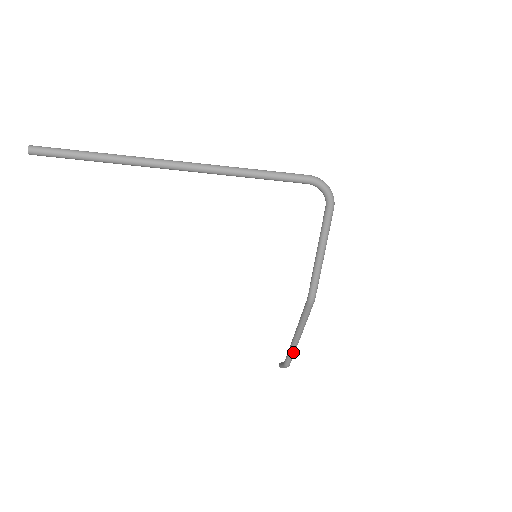
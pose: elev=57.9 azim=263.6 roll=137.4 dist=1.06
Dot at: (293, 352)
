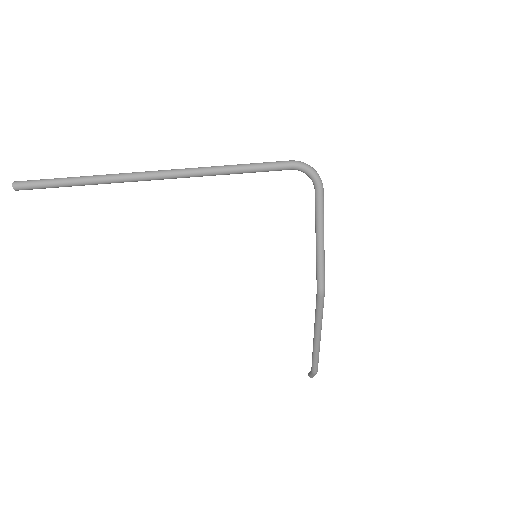
Dot at: (317, 355)
